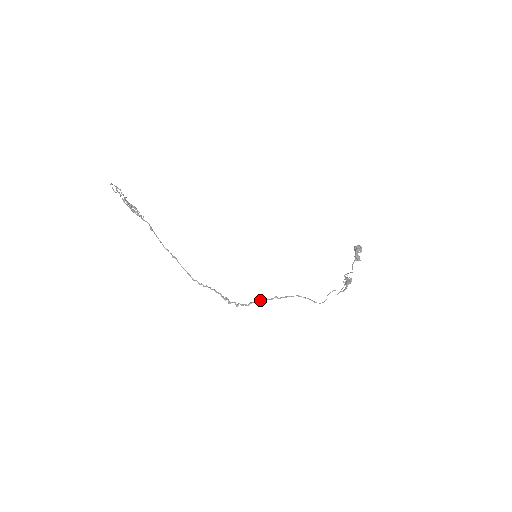
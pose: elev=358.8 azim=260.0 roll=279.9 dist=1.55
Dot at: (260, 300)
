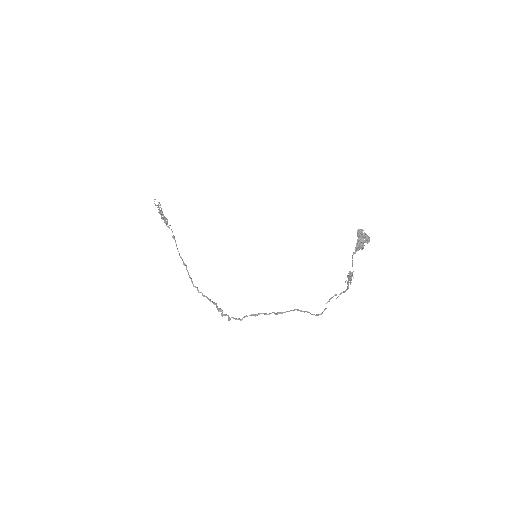
Dot at: occluded
